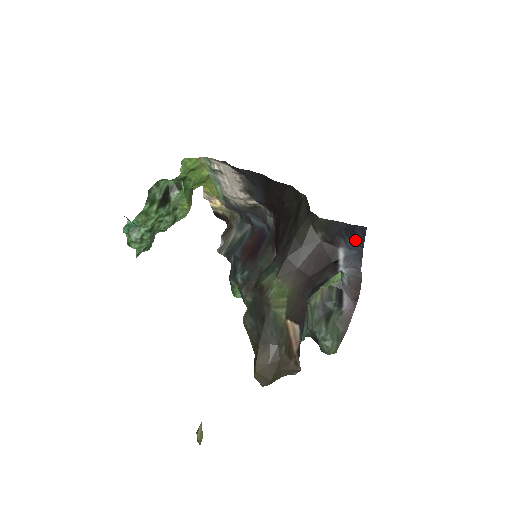
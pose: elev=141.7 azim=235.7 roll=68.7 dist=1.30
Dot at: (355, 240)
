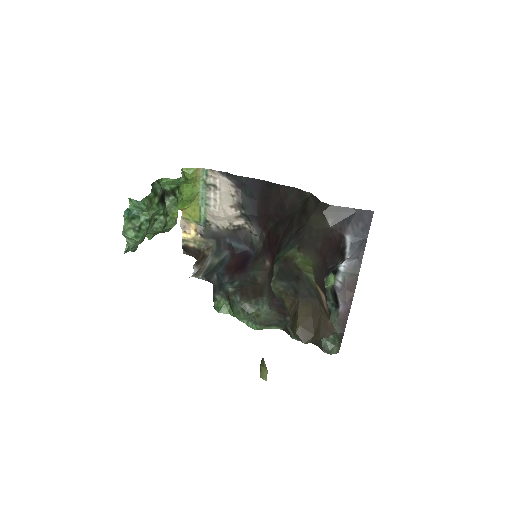
Dot at: (362, 226)
